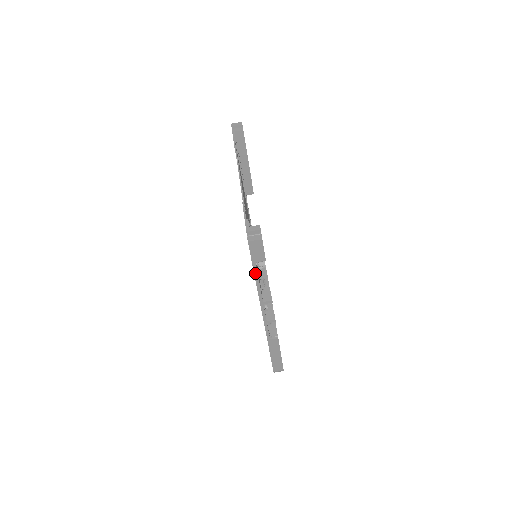
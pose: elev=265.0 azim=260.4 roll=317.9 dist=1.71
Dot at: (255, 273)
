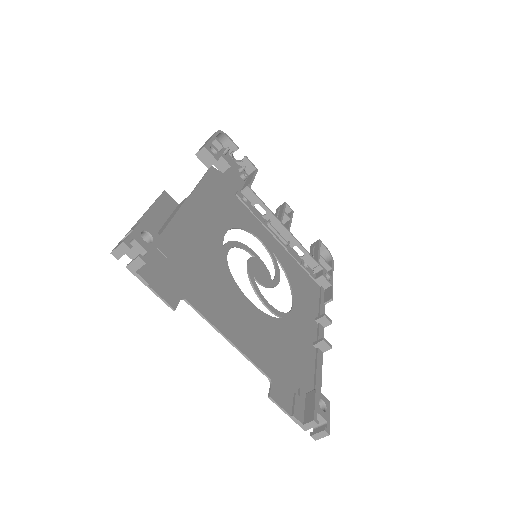
Dot at: occluded
